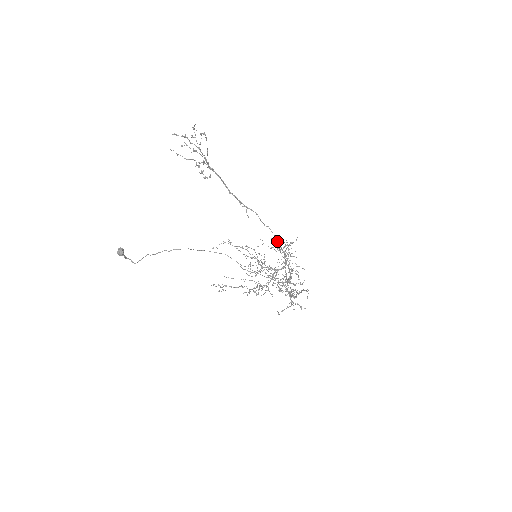
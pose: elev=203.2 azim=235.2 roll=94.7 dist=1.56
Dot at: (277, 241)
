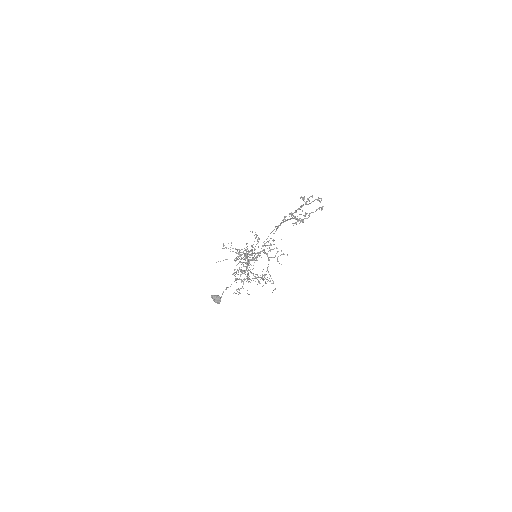
Dot at: occluded
